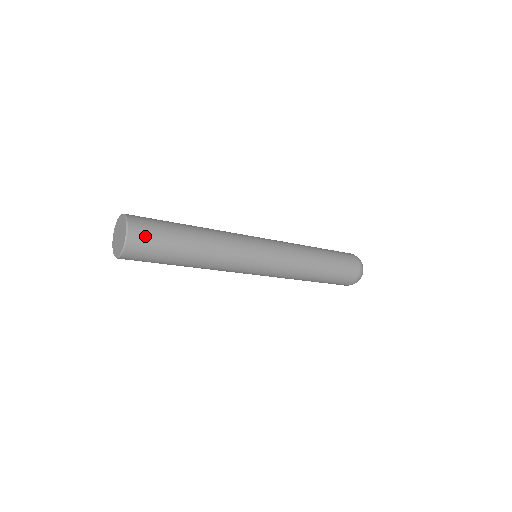
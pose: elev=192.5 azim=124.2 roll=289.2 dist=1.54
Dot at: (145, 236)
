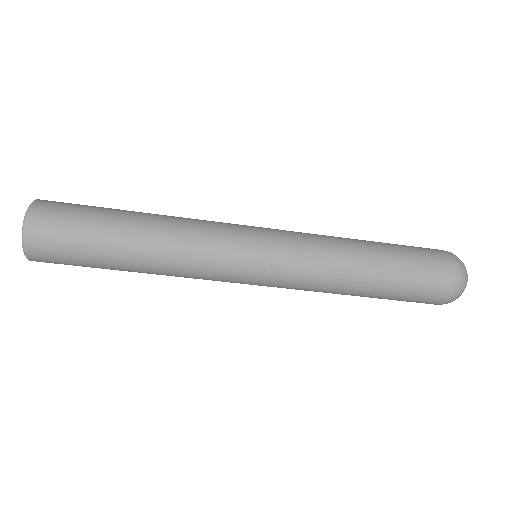
Dot at: (55, 213)
